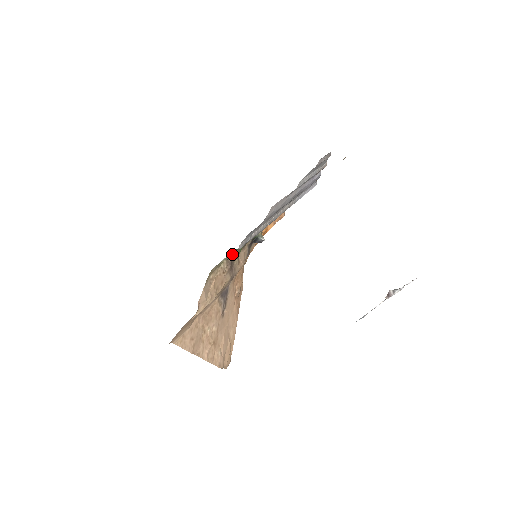
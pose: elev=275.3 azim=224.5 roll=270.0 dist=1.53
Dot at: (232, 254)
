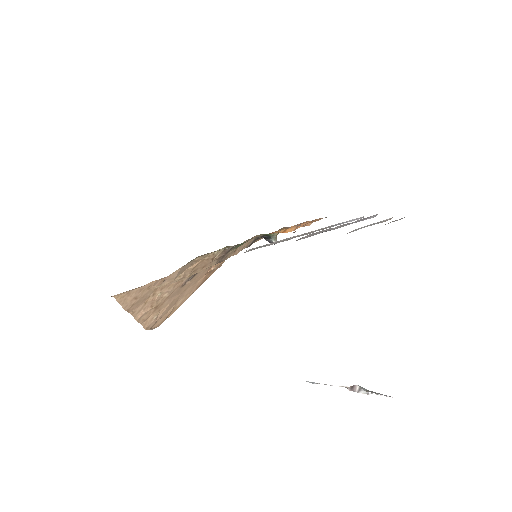
Dot at: occluded
